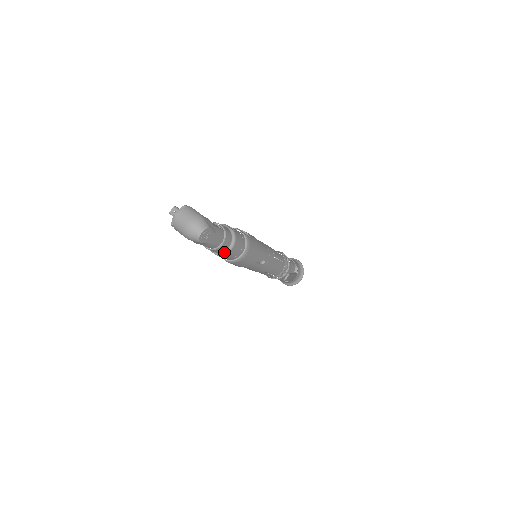
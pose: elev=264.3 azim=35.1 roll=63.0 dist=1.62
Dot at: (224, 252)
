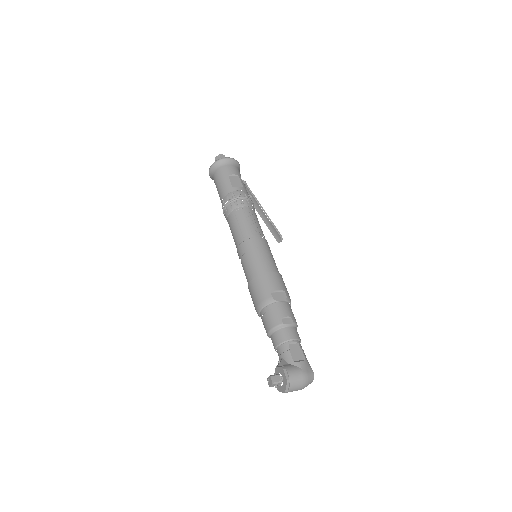
Dot at: occluded
